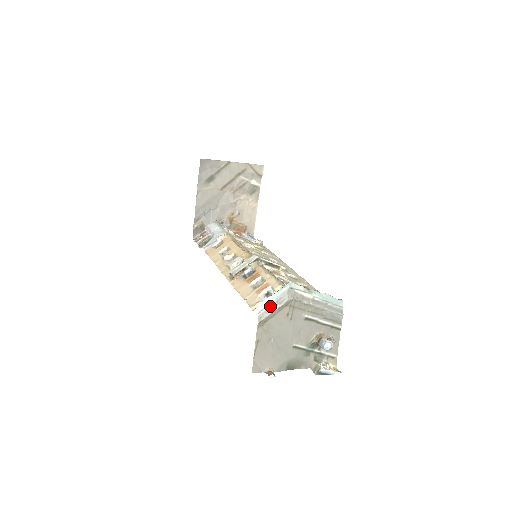
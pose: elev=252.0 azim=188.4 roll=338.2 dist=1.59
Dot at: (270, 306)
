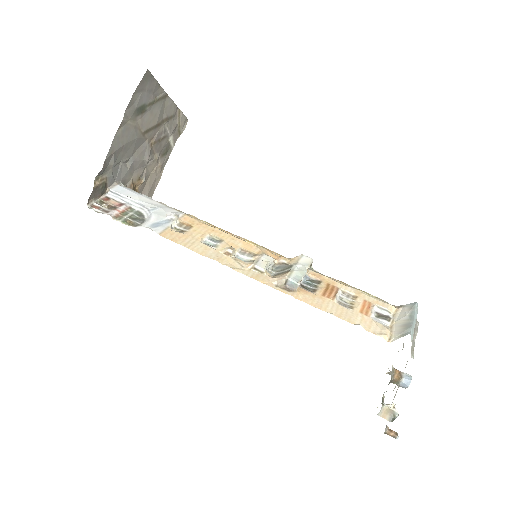
Dot at: (413, 334)
